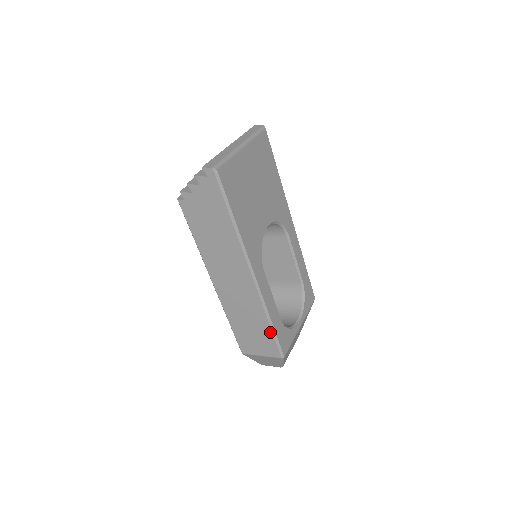
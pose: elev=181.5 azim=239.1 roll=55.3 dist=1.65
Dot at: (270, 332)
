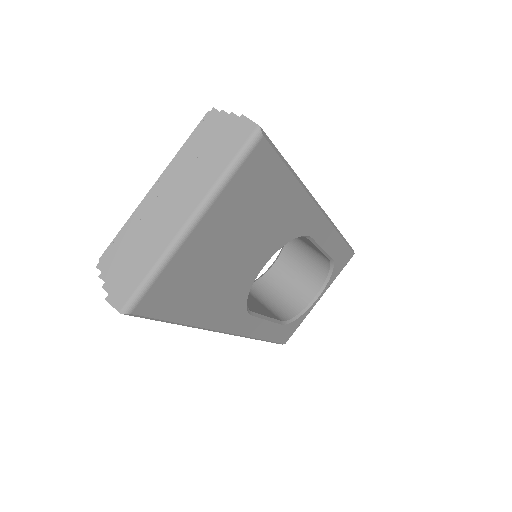
Dot at: occluded
